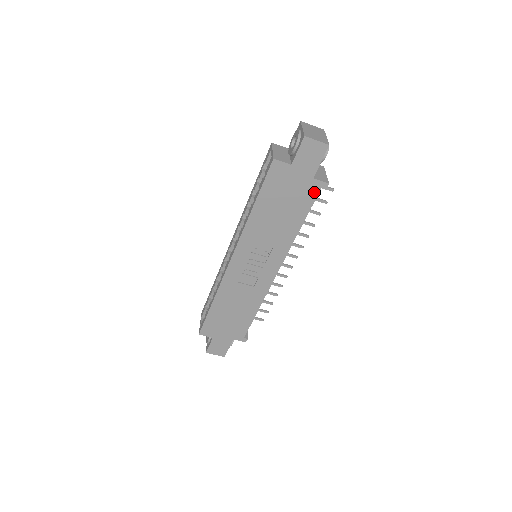
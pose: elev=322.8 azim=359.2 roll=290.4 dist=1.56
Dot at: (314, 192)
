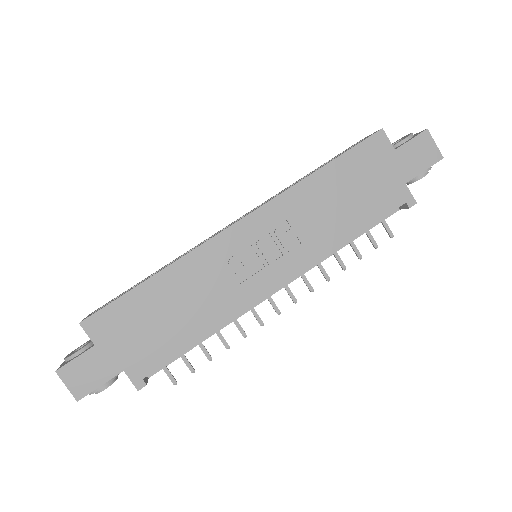
Dot at: (396, 202)
